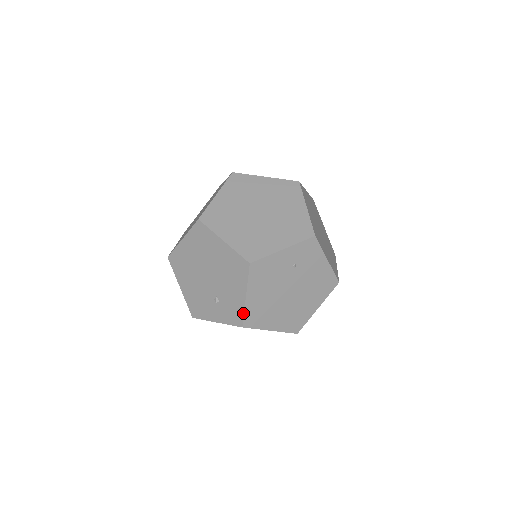
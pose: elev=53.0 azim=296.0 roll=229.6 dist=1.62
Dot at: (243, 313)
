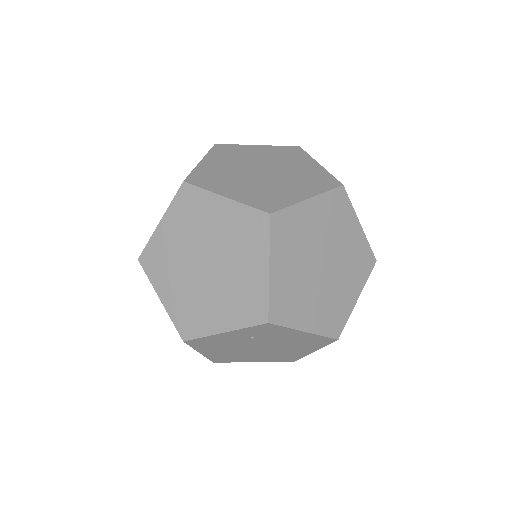
Dot at: (207, 357)
